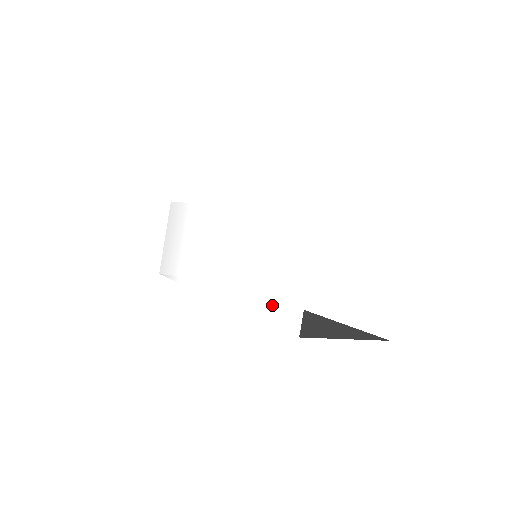
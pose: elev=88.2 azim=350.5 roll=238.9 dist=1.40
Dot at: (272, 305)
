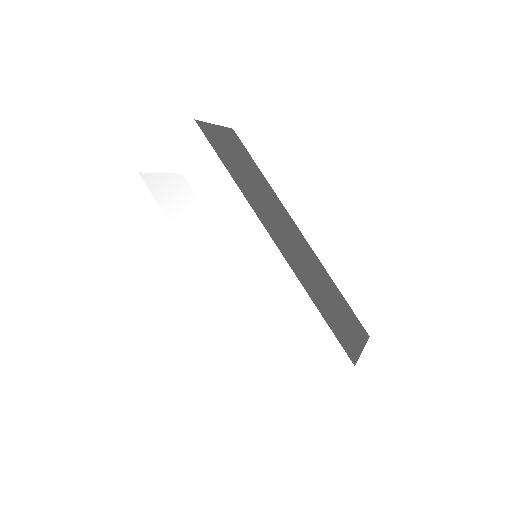
Dot at: (273, 366)
